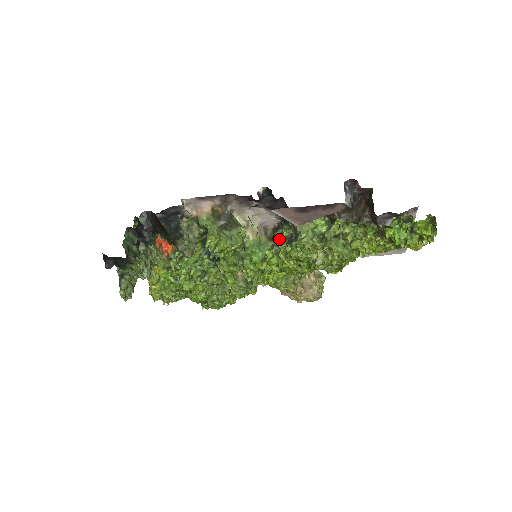
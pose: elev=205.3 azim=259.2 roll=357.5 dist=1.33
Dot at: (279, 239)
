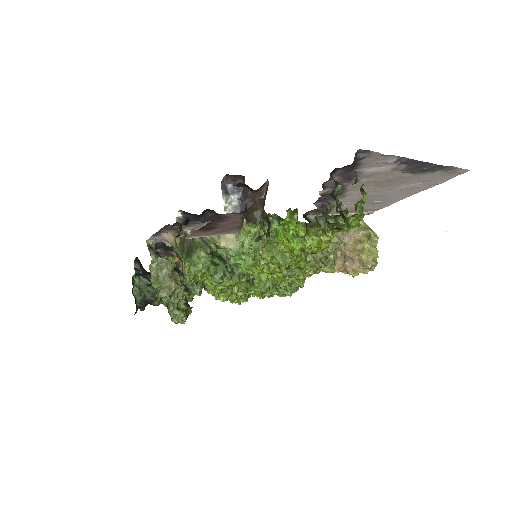
Dot at: occluded
